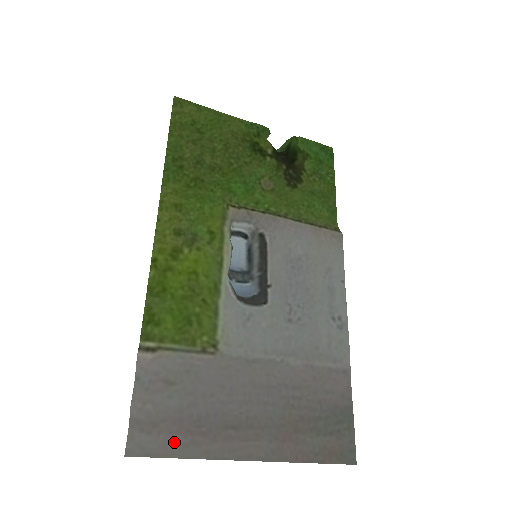
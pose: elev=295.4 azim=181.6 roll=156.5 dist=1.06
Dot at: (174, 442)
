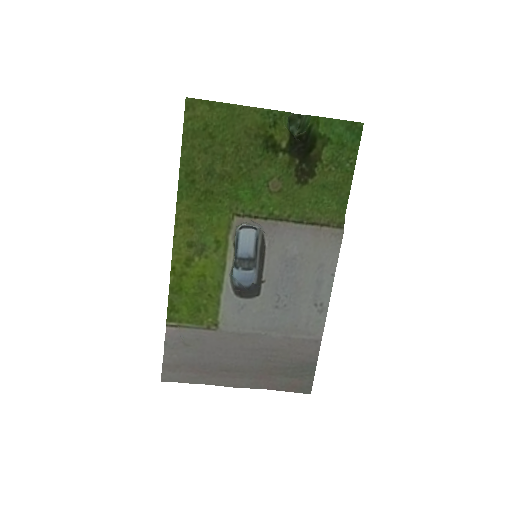
Dot at: (189, 376)
